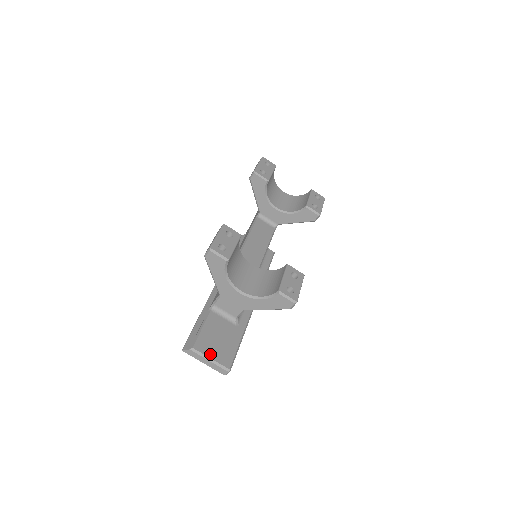
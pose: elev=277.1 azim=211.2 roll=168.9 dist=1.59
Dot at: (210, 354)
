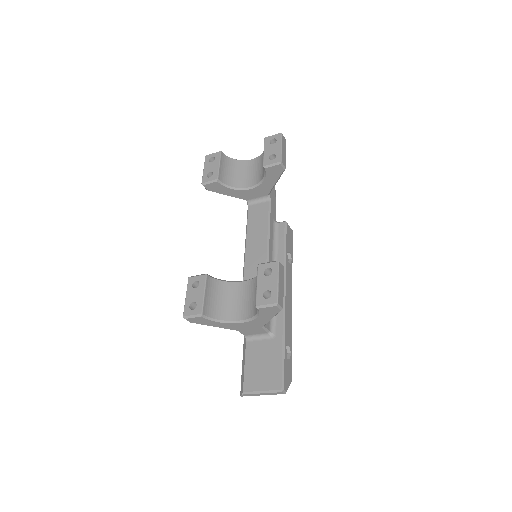
Dot at: (259, 387)
